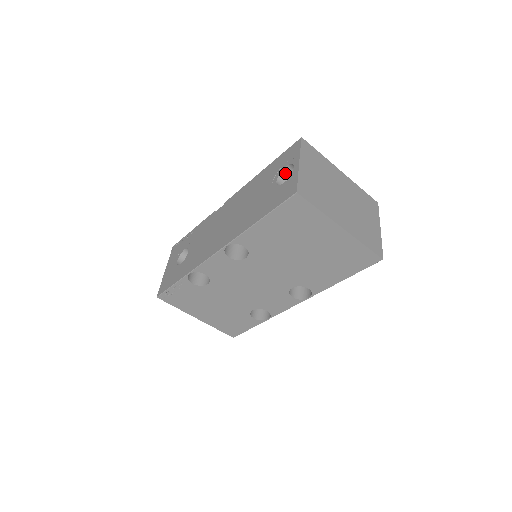
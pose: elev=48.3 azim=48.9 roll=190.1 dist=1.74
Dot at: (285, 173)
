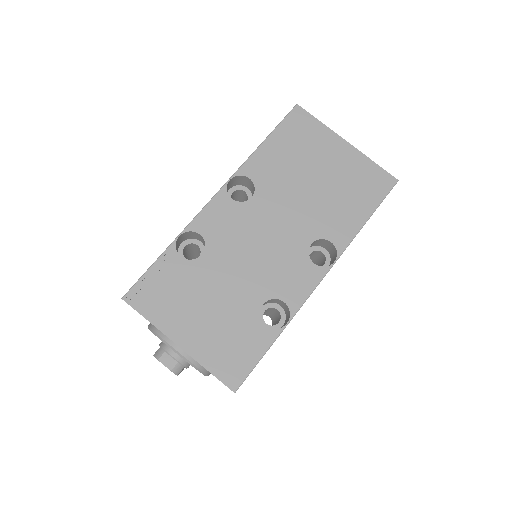
Dot at: occluded
